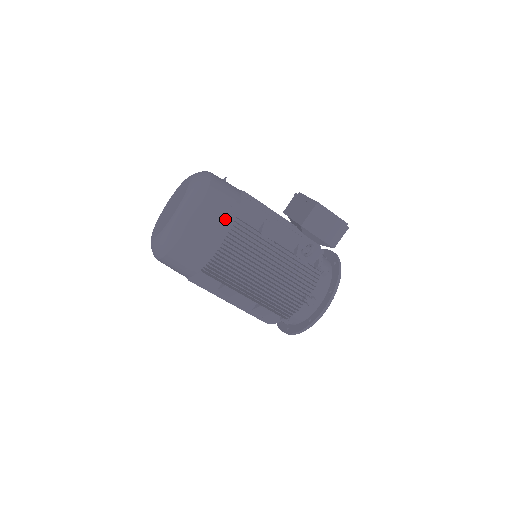
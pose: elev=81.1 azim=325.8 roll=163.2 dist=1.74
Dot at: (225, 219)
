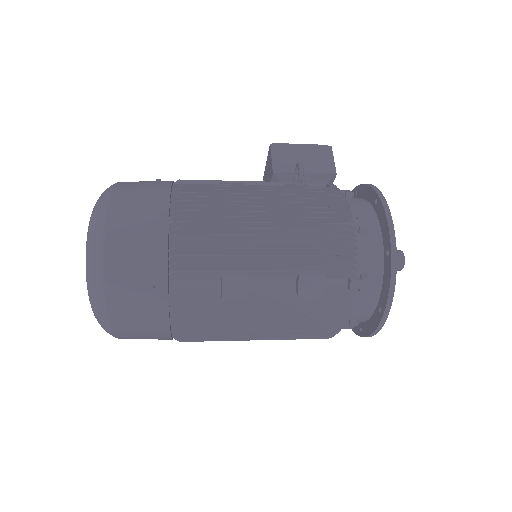
Dot at: (156, 189)
